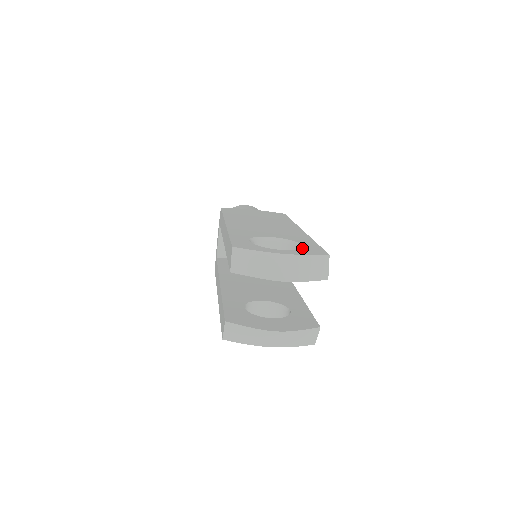
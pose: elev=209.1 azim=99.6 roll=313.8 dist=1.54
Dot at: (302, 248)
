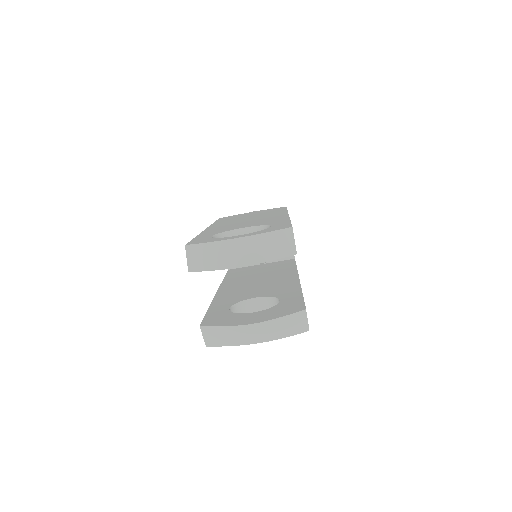
Dot at: occluded
